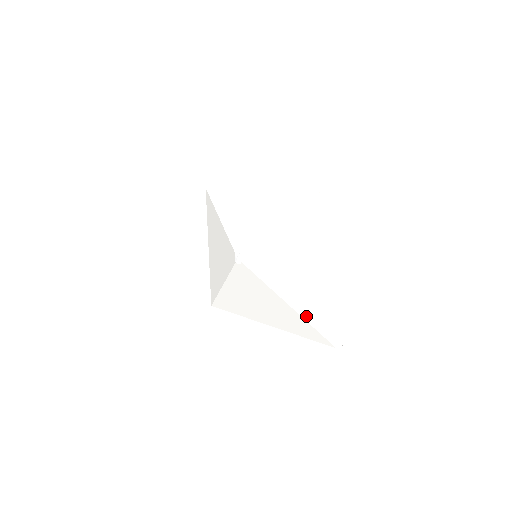
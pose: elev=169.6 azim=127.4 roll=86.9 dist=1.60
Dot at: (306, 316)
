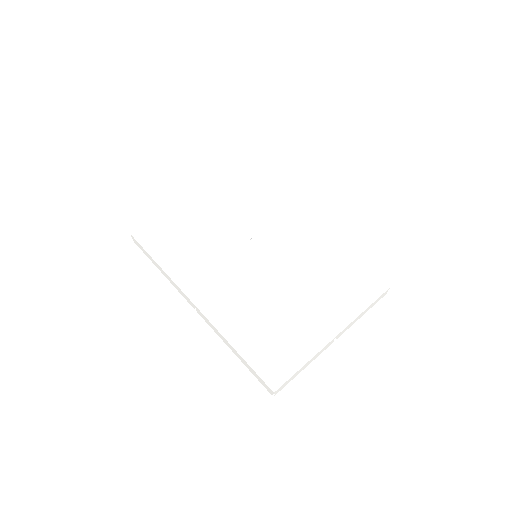
Dot at: (273, 343)
